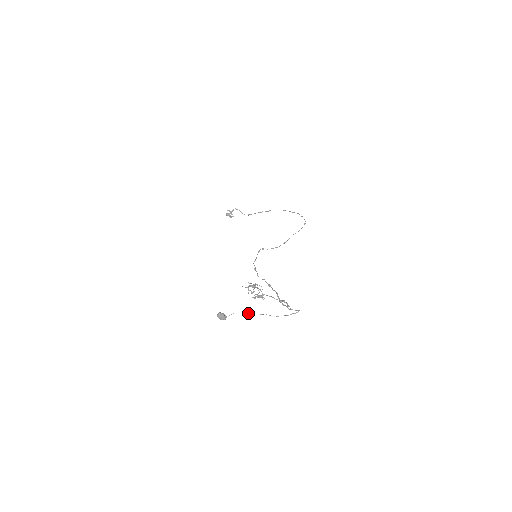
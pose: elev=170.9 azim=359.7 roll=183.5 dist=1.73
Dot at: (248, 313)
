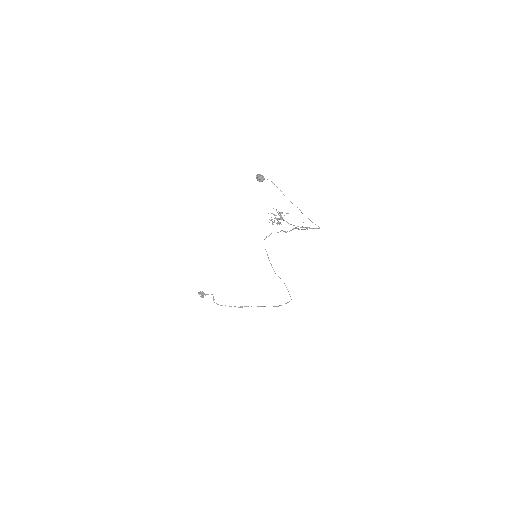
Dot at: occluded
